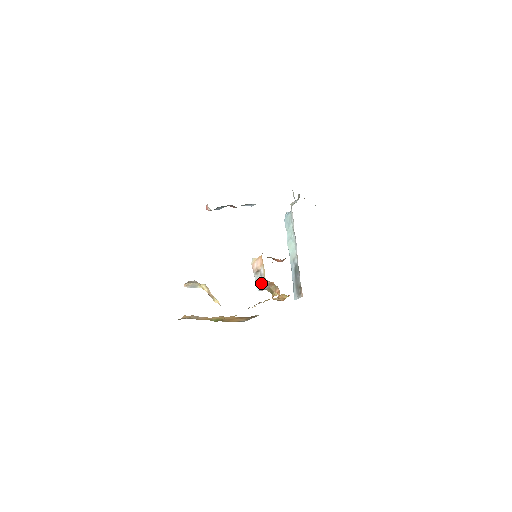
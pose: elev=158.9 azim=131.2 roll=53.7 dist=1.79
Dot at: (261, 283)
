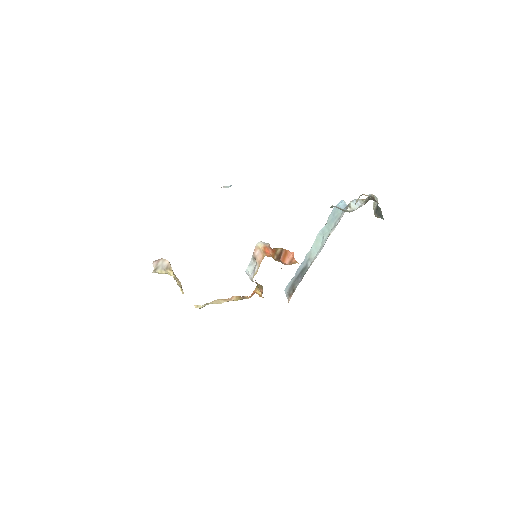
Dot at: (250, 275)
